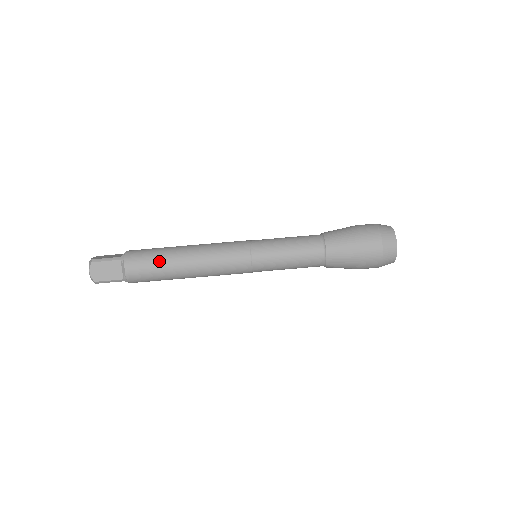
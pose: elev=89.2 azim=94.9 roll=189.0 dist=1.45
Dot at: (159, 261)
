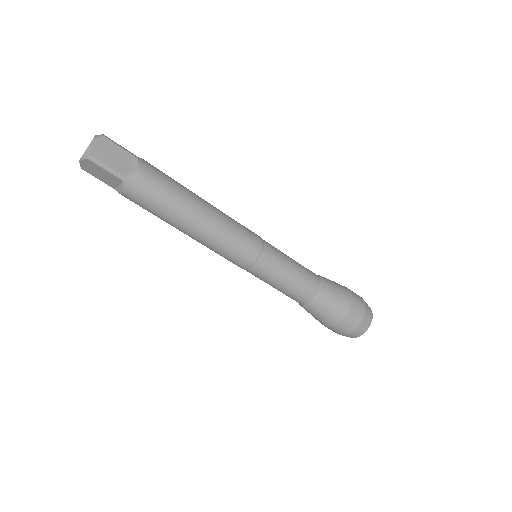
Dot at: (162, 212)
